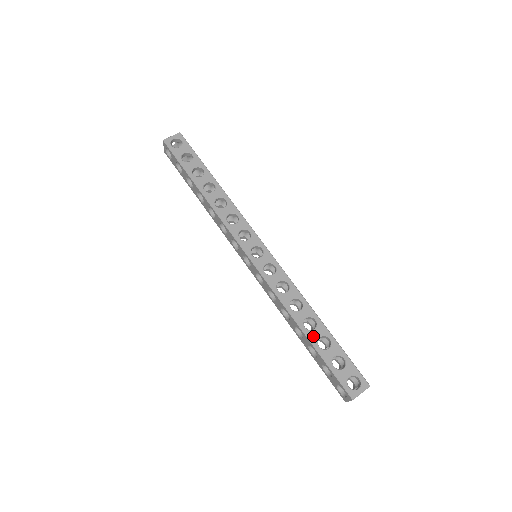
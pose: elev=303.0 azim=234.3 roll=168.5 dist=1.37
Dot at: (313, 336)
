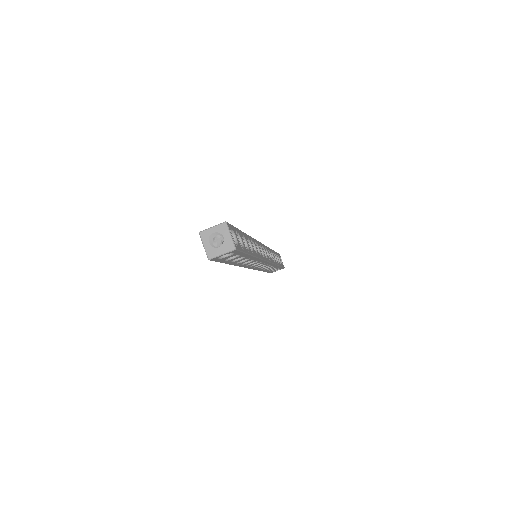
Dot at: occluded
